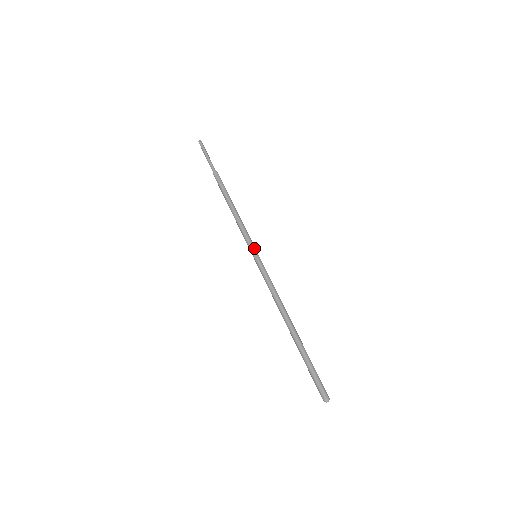
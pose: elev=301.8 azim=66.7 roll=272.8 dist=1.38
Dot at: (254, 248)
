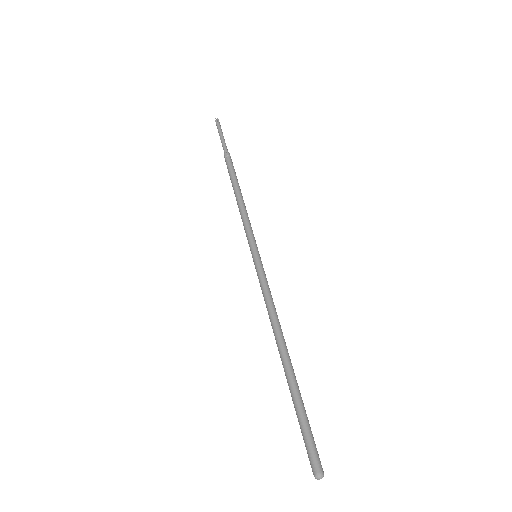
Dot at: (255, 245)
